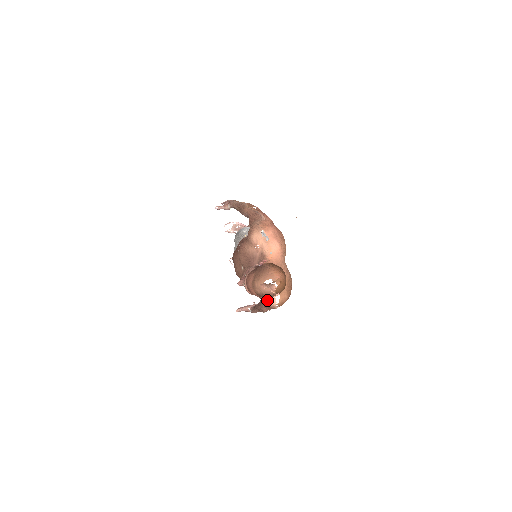
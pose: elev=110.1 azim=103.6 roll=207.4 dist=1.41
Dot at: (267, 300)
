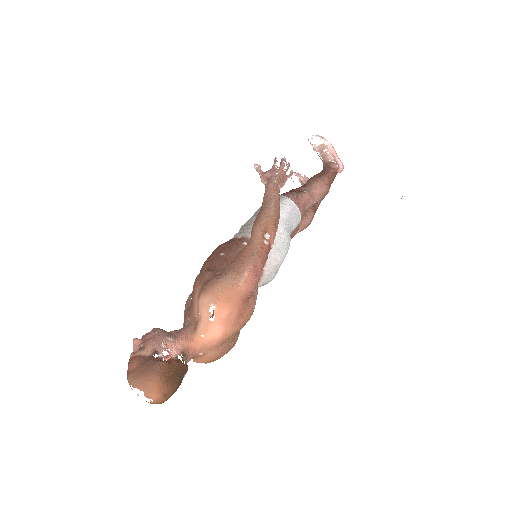
Dot at: occluded
